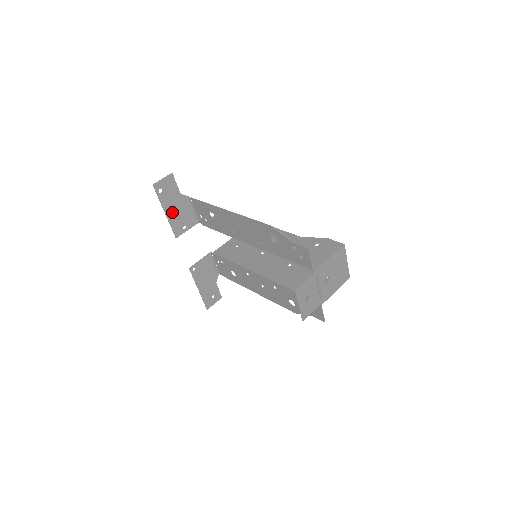
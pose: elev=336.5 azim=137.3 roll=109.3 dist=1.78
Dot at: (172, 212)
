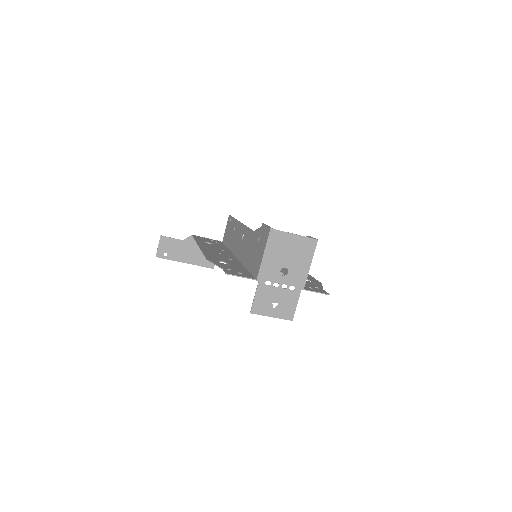
Dot at: (190, 257)
